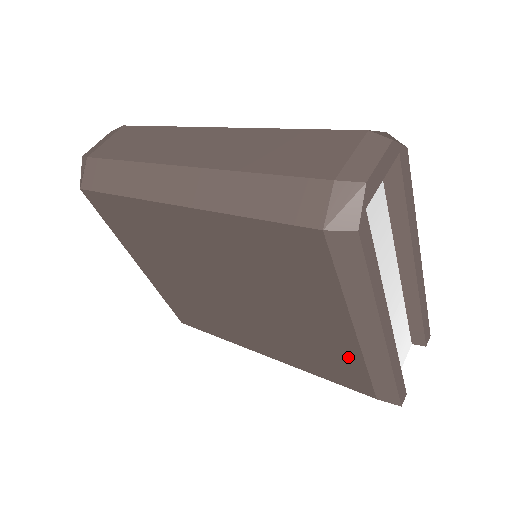
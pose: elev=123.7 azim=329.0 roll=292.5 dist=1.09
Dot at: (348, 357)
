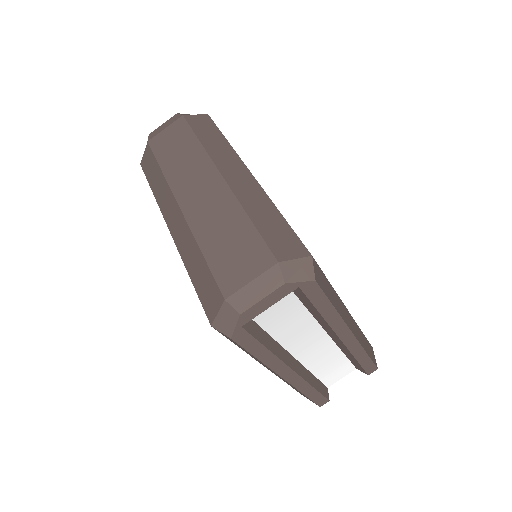
Dot at: occluded
